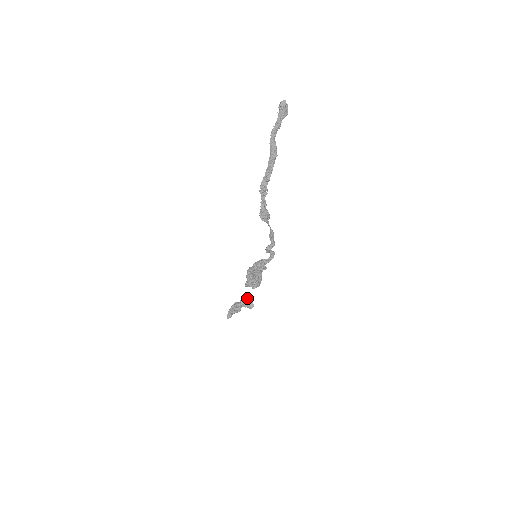
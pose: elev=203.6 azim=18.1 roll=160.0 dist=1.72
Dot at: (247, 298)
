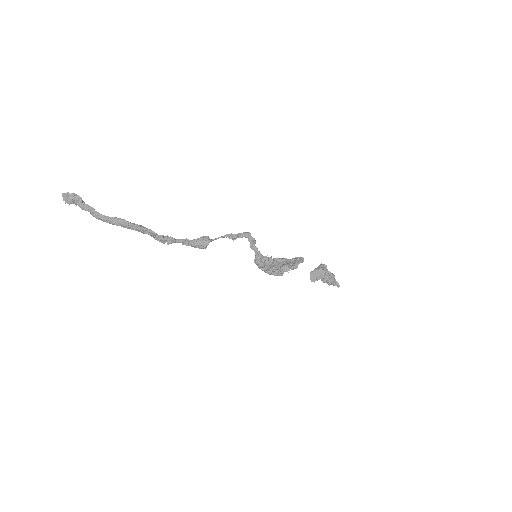
Dot at: (311, 273)
